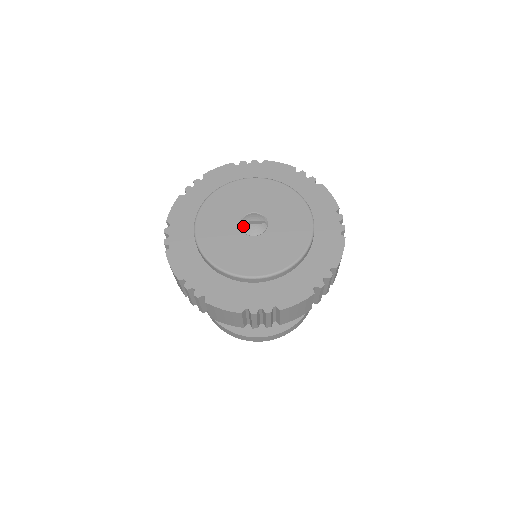
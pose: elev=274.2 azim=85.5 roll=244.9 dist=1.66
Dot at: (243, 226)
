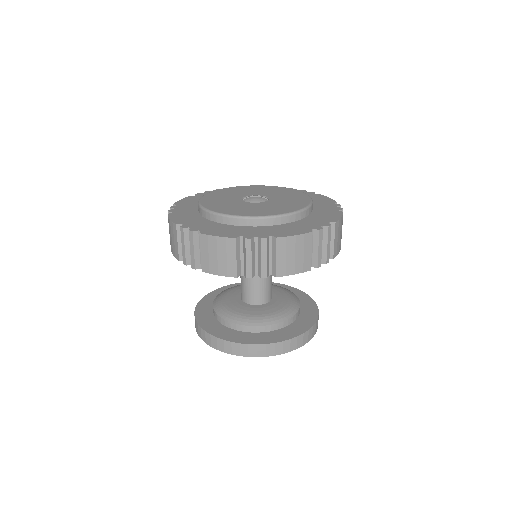
Dot at: (245, 199)
